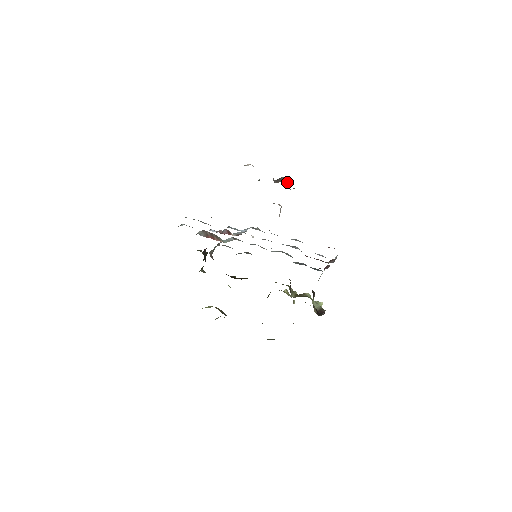
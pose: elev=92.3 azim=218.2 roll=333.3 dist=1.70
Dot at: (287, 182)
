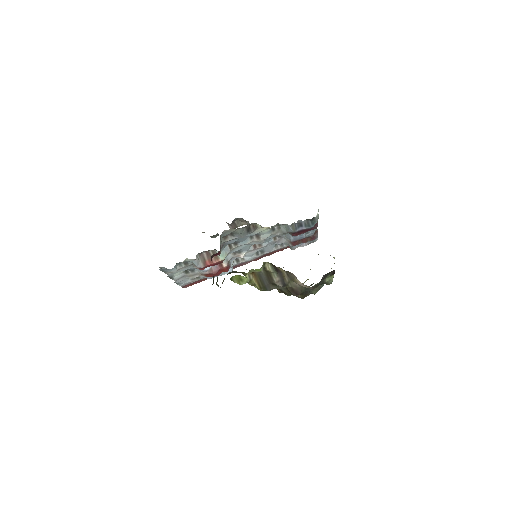
Dot at: (241, 225)
